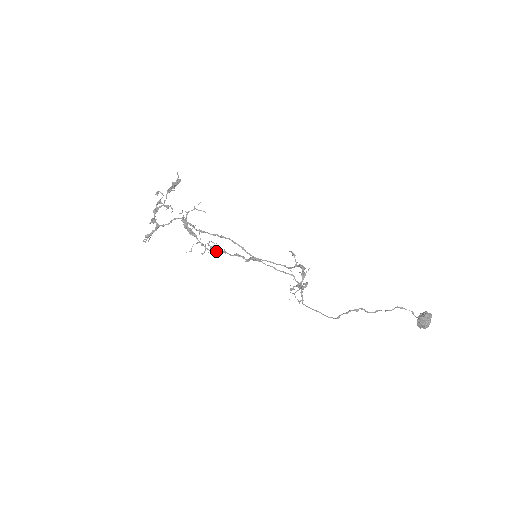
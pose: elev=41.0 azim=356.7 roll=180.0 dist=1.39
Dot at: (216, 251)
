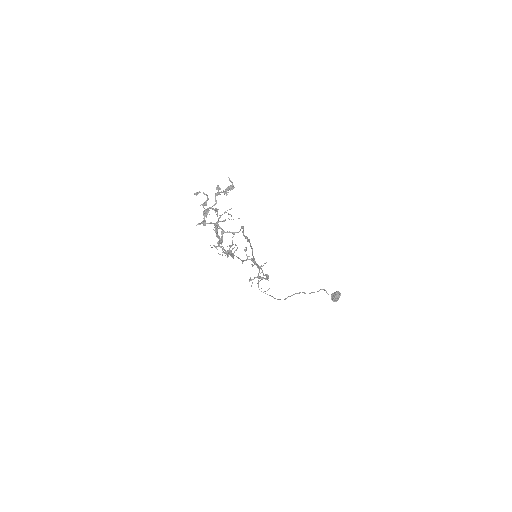
Dot at: (230, 252)
